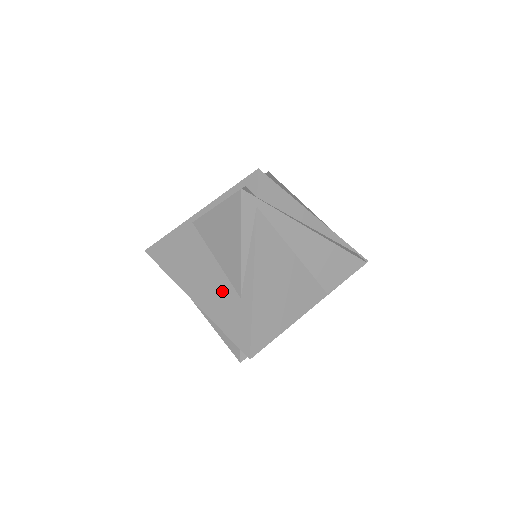
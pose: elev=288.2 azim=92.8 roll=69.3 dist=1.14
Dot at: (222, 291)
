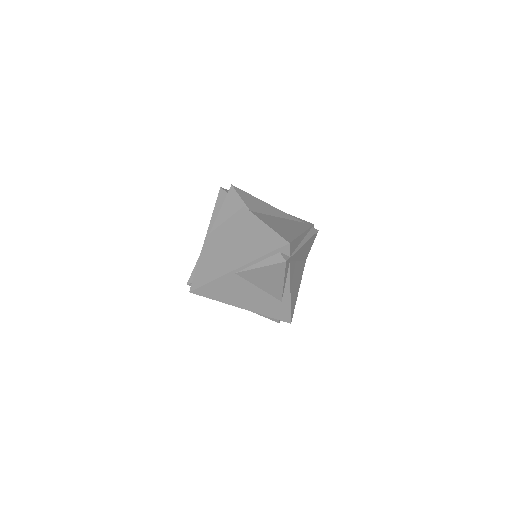
Dot at: (267, 301)
